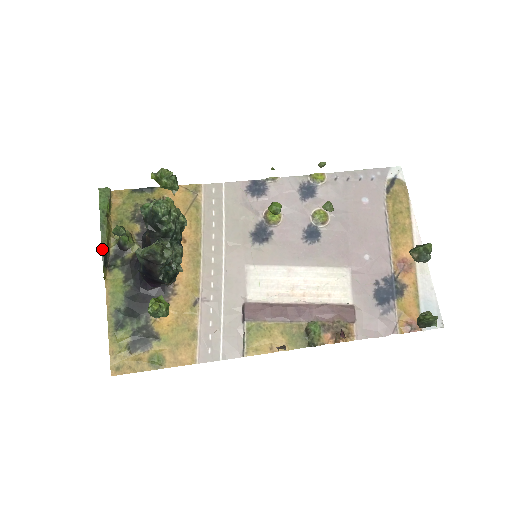
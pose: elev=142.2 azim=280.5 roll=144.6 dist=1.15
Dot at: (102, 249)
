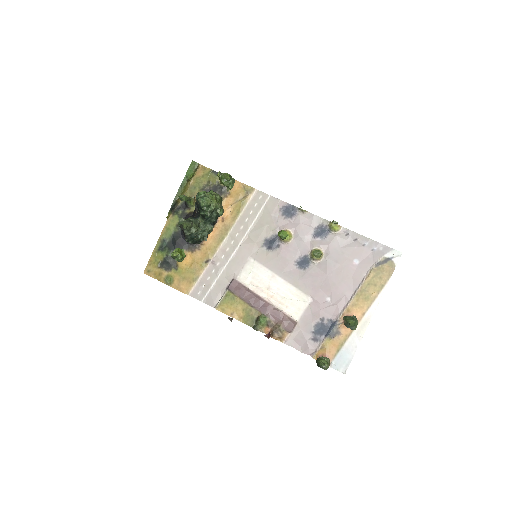
Dot at: (174, 200)
